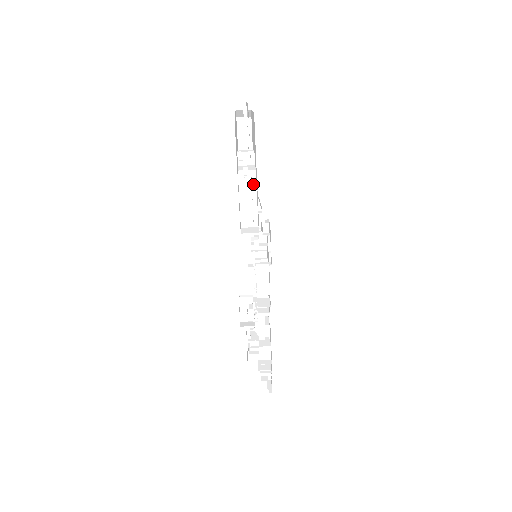
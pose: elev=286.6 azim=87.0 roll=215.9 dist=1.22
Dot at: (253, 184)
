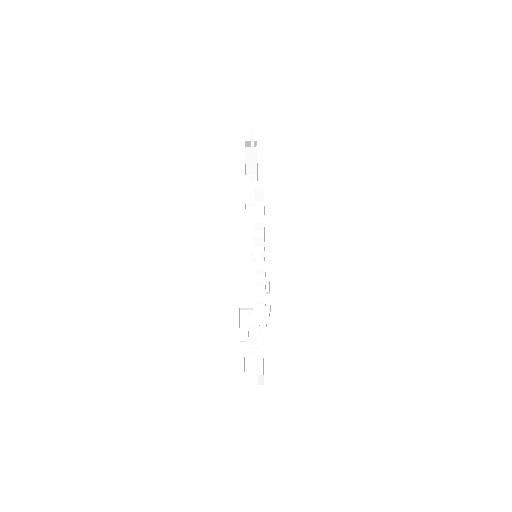
Dot at: (255, 182)
